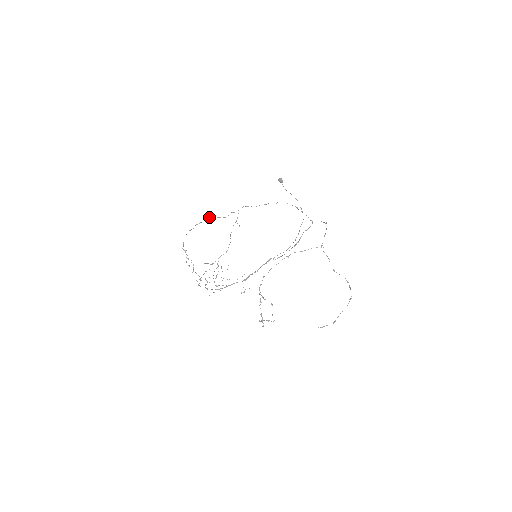
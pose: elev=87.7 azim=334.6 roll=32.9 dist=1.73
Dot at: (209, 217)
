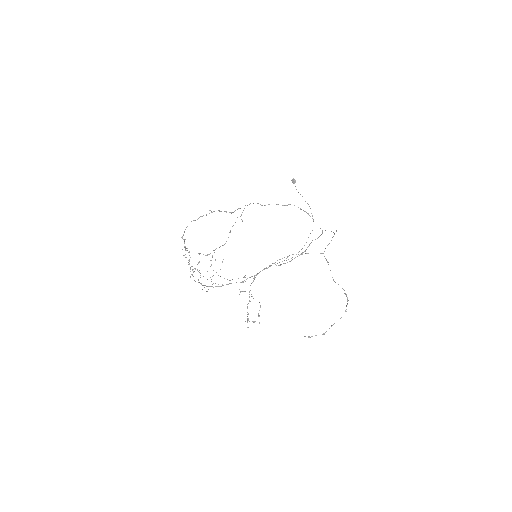
Dot at: occluded
